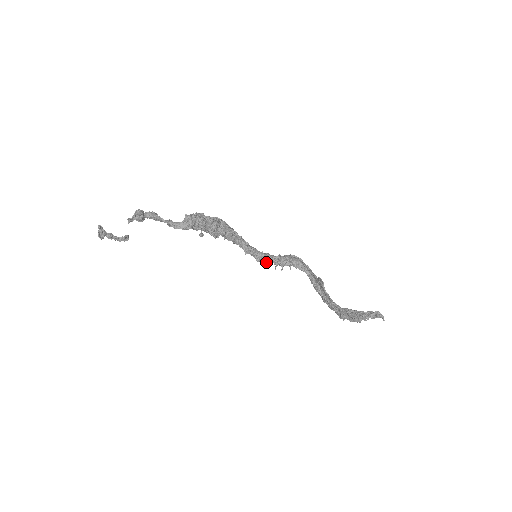
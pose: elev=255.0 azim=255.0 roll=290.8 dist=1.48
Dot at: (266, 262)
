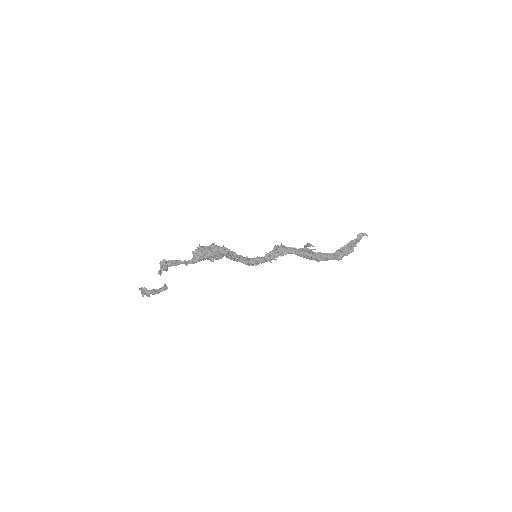
Dot at: (261, 263)
